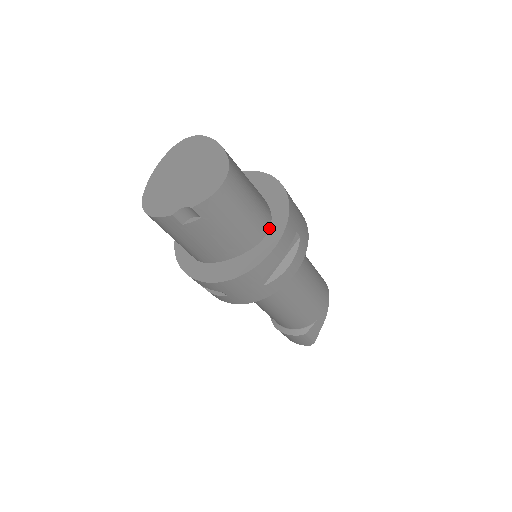
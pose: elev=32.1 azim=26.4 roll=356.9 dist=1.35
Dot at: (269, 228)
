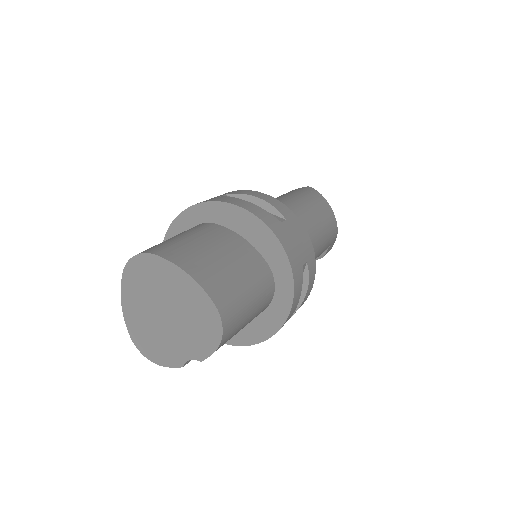
Dot at: (274, 285)
